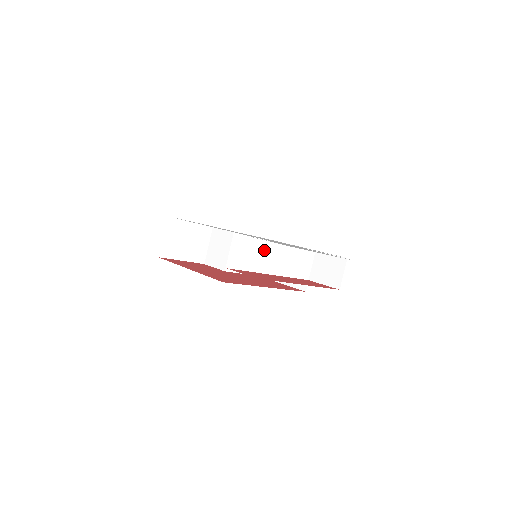
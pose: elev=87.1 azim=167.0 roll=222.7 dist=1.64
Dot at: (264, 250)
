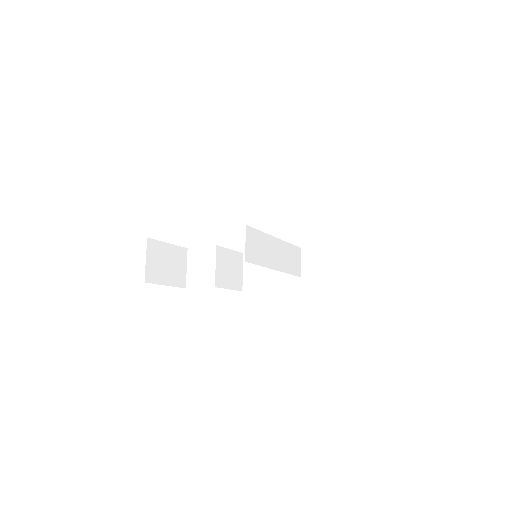
Dot at: (268, 245)
